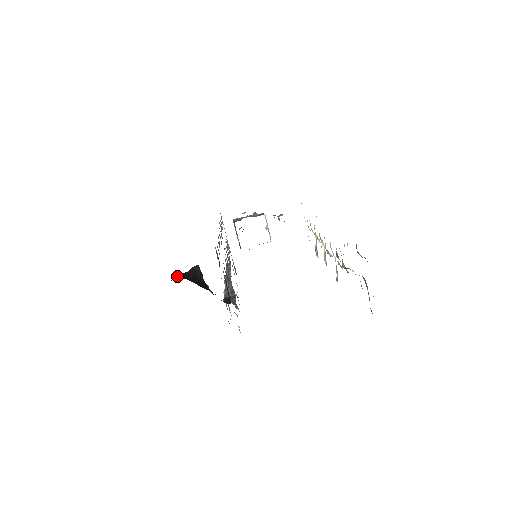
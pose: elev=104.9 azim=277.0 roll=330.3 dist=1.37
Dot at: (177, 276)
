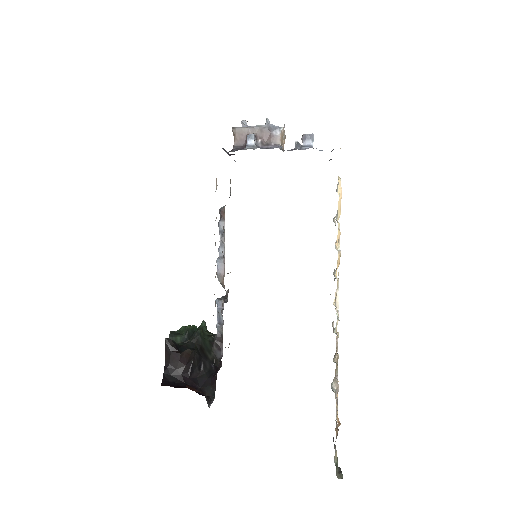
Dot at: (170, 358)
